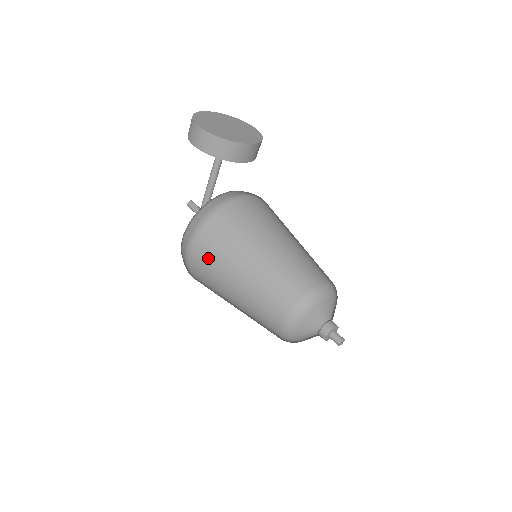
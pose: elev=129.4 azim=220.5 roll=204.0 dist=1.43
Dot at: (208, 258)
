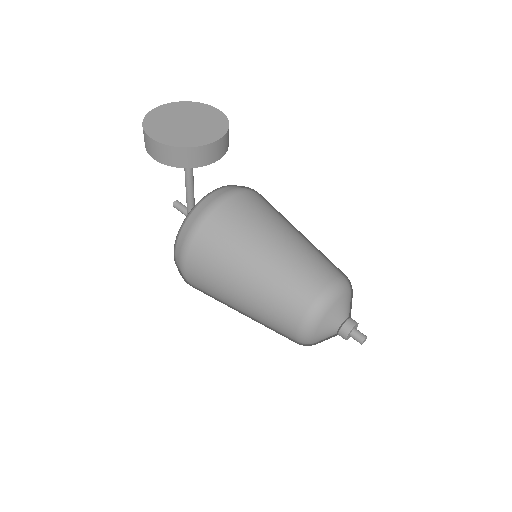
Dot at: (204, 277)
